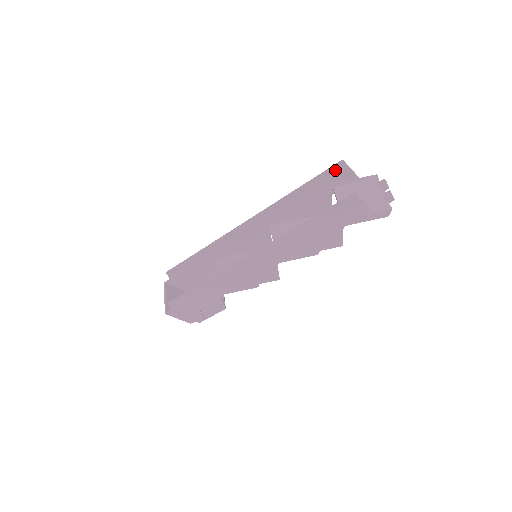
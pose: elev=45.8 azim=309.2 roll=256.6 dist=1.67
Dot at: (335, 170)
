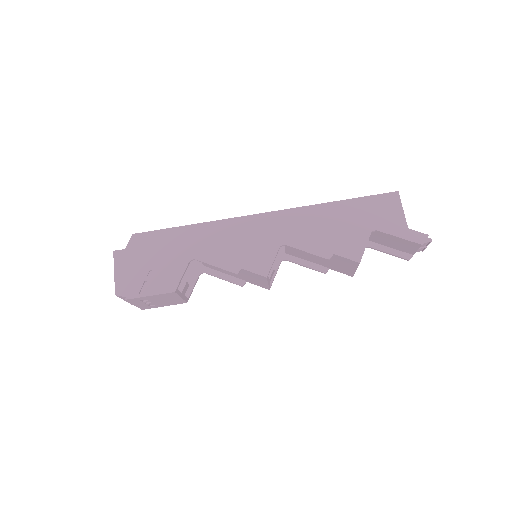
Dot at: occluded
